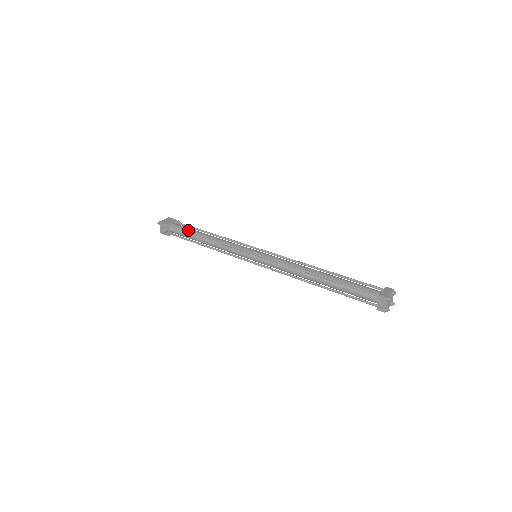
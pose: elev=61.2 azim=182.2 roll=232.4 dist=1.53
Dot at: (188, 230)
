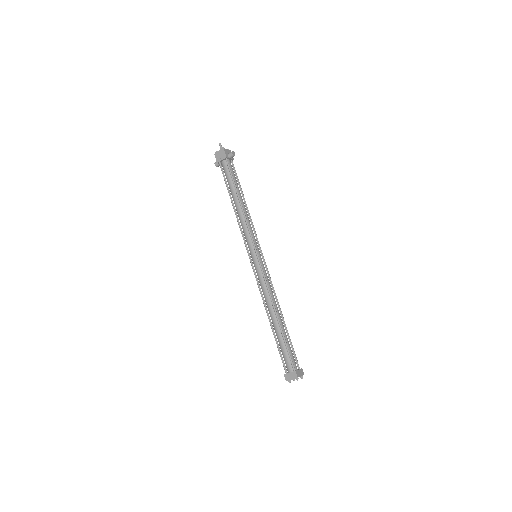
Dot at: (228, 183)
